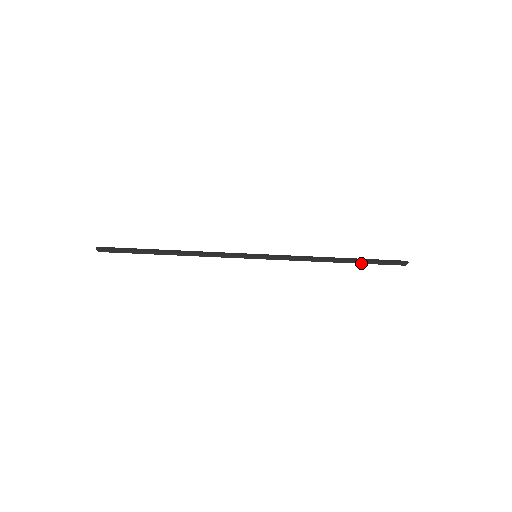
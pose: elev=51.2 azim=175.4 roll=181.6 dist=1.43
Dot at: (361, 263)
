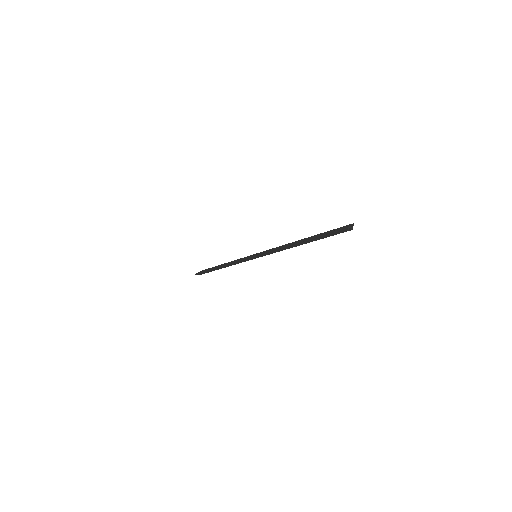
Dot at: occluded
